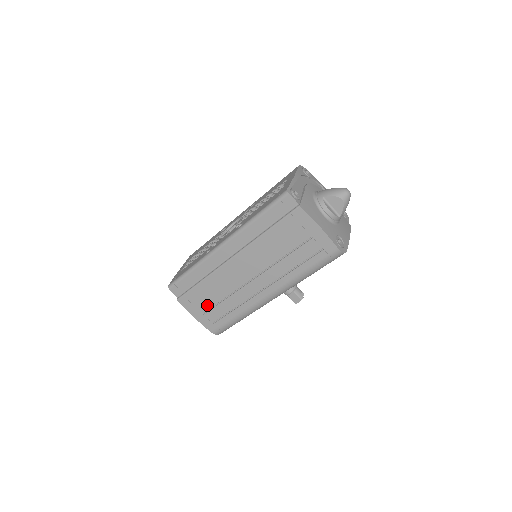
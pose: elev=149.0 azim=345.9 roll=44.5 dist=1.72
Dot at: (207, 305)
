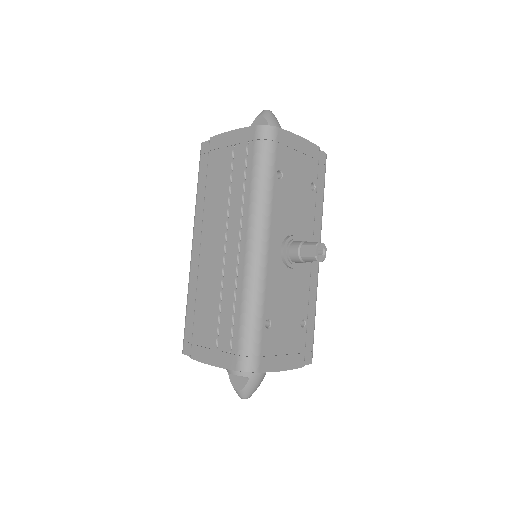
Dot at: (213, 331)
